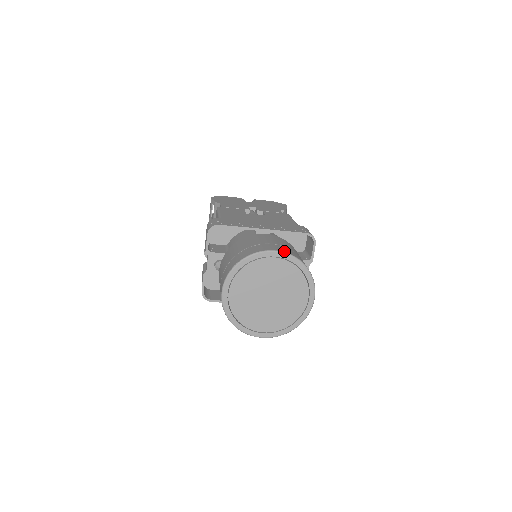
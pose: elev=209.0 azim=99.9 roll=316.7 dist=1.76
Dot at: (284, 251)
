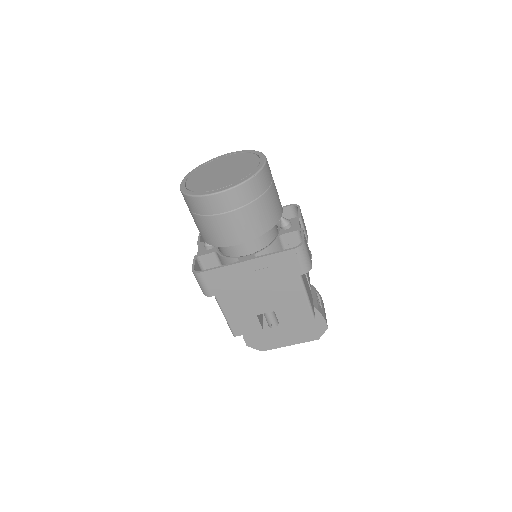
Dot at: occluded
